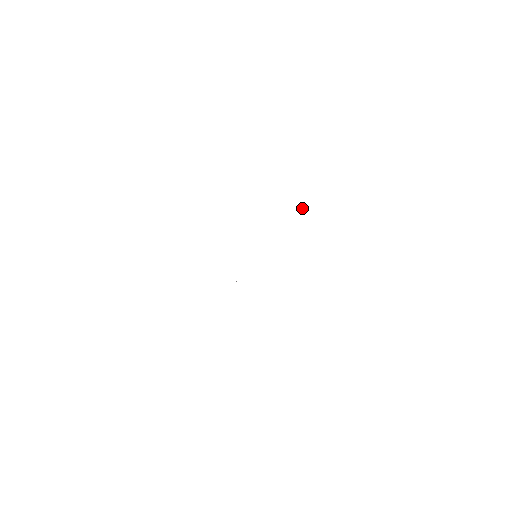
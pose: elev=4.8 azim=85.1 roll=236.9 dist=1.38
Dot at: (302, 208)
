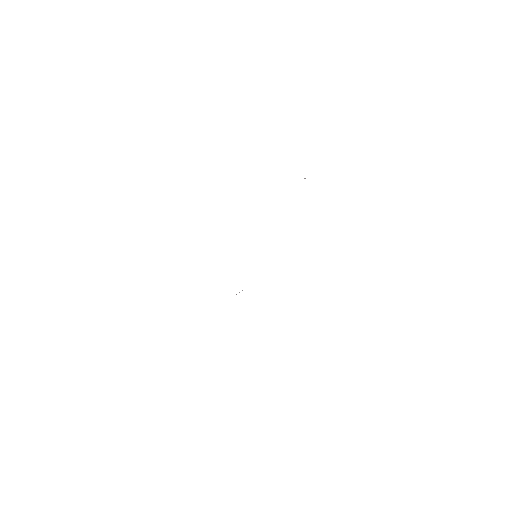
Dot at: occluded
